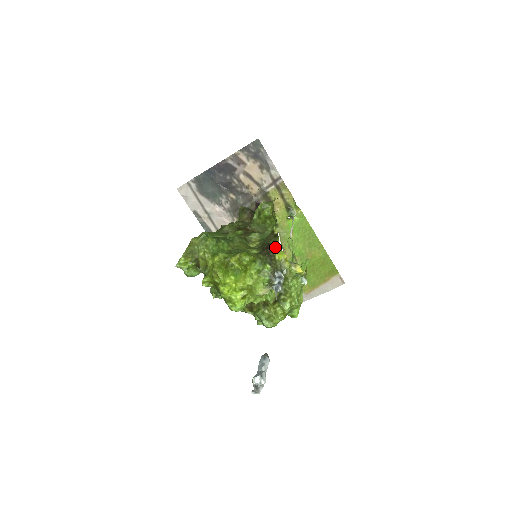
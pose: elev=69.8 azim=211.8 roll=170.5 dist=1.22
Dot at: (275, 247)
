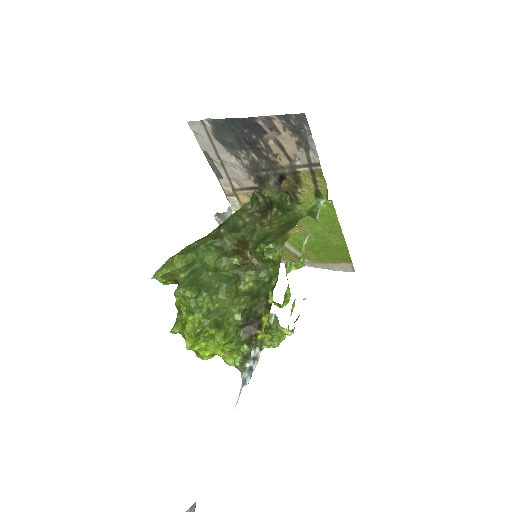
Dot at: (260, 328)
